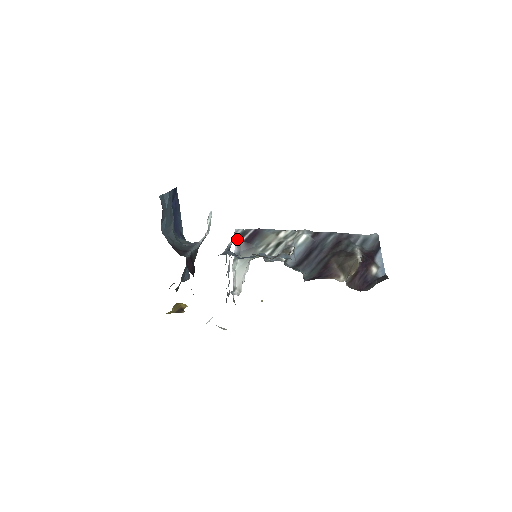
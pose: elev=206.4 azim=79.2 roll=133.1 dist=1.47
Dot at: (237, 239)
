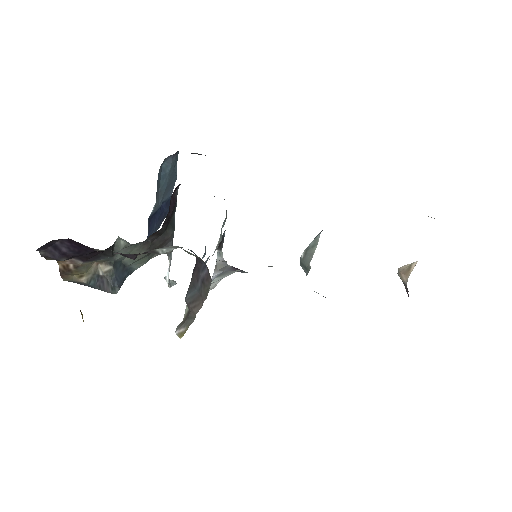
Dot at: occluded
